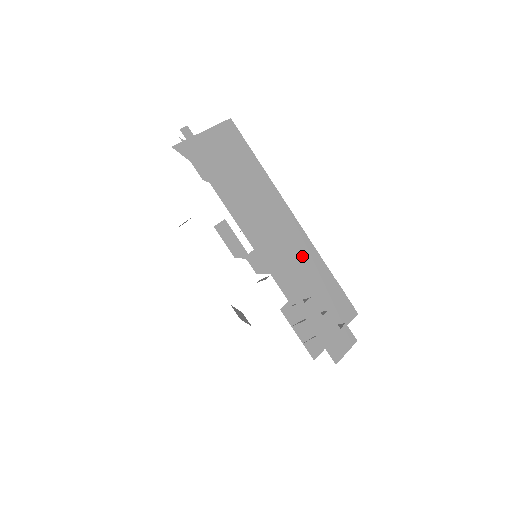
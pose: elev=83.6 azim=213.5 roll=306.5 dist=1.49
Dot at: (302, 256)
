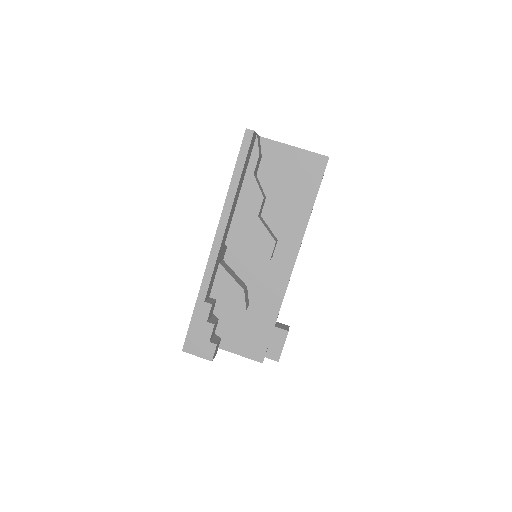
Dot at: (268, 288)
